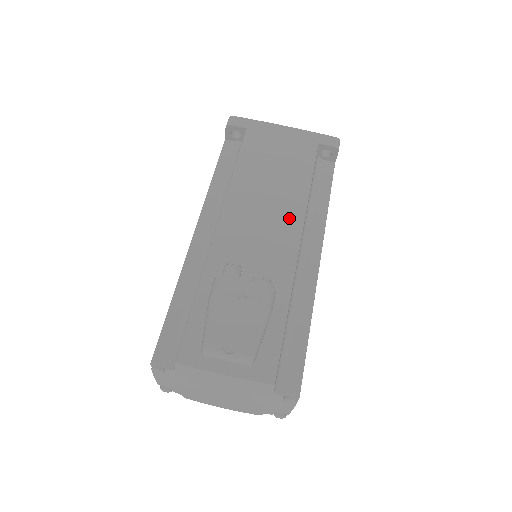
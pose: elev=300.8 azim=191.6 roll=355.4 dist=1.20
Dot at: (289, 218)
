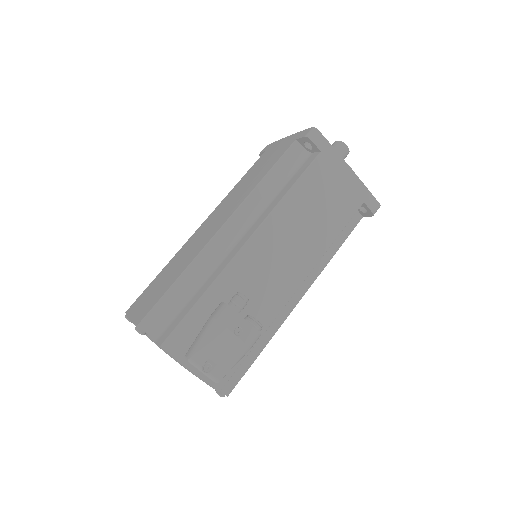
Dot at: (302, 263)
